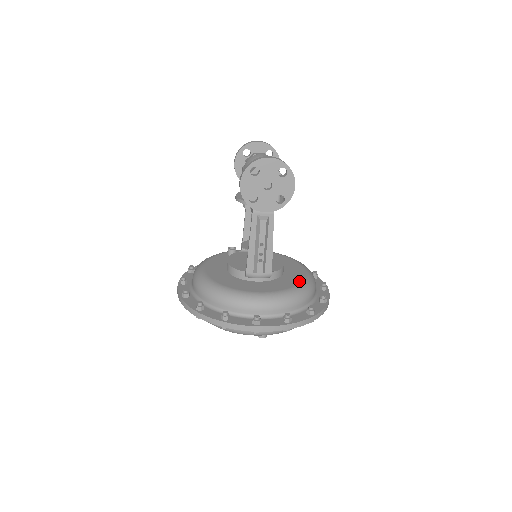
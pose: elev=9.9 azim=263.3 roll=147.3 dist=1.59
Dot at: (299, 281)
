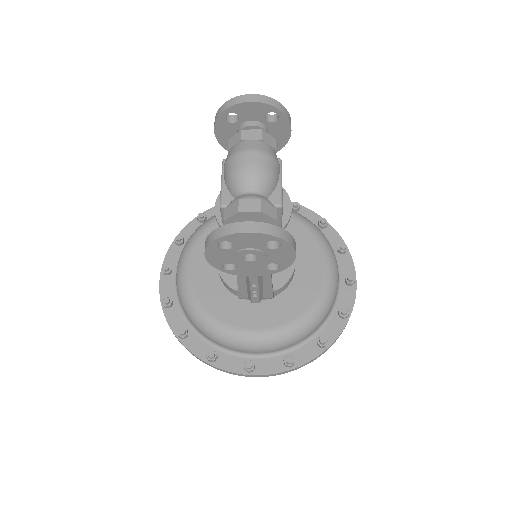
Dot at: (312, 298)
